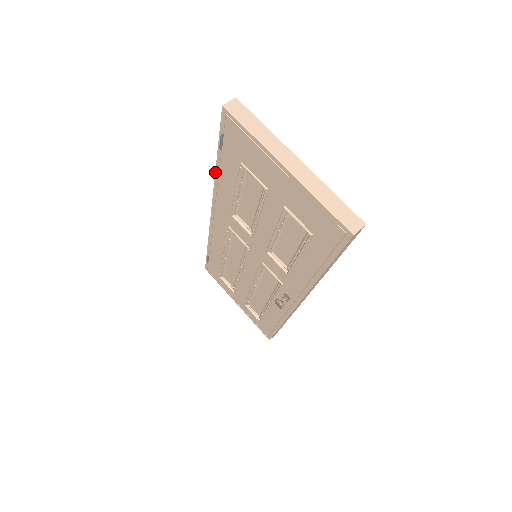
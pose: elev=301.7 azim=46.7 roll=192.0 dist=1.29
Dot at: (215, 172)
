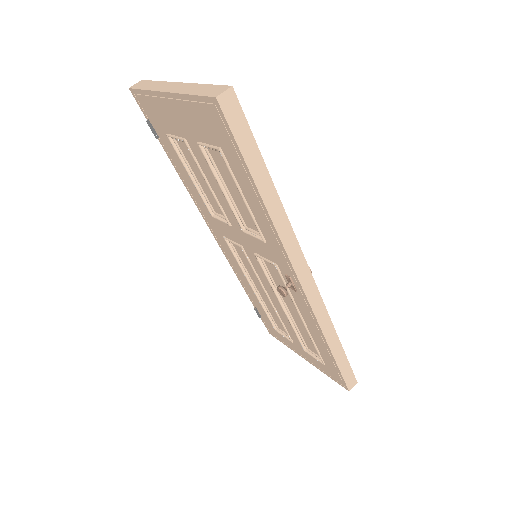
Dot at: (179, 176)
